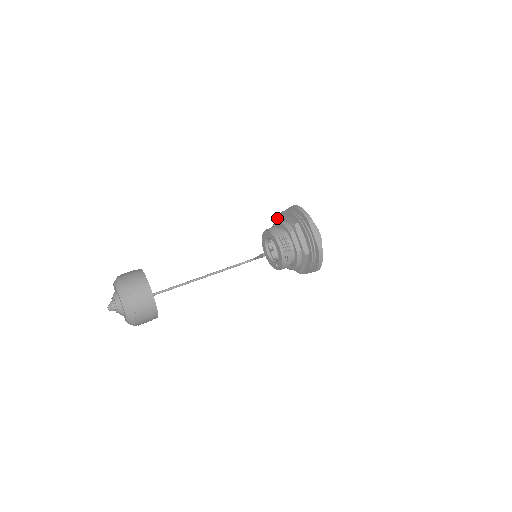
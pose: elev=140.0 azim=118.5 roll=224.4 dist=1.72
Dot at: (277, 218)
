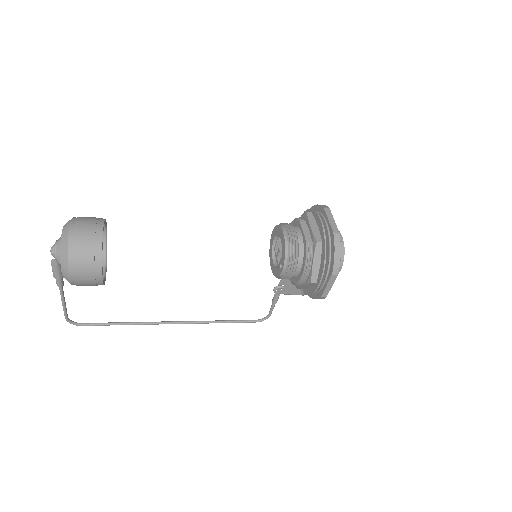
Dot at: occluded
